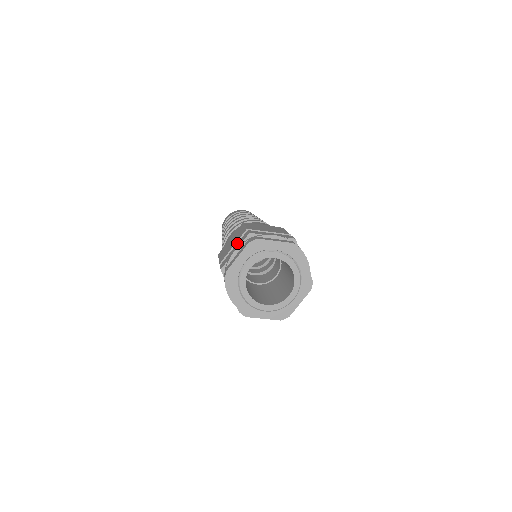
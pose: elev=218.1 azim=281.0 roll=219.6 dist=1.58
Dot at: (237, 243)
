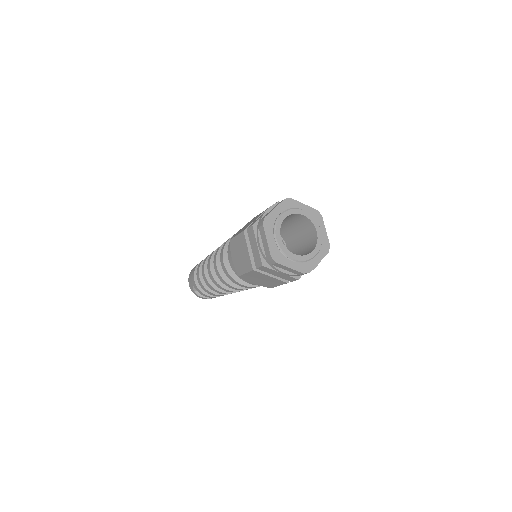
Dot at: occluded
